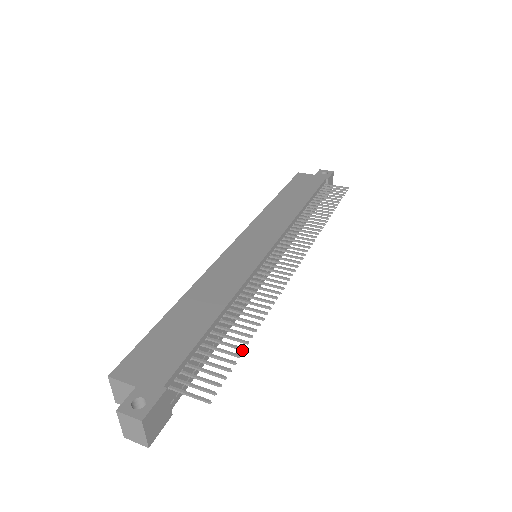
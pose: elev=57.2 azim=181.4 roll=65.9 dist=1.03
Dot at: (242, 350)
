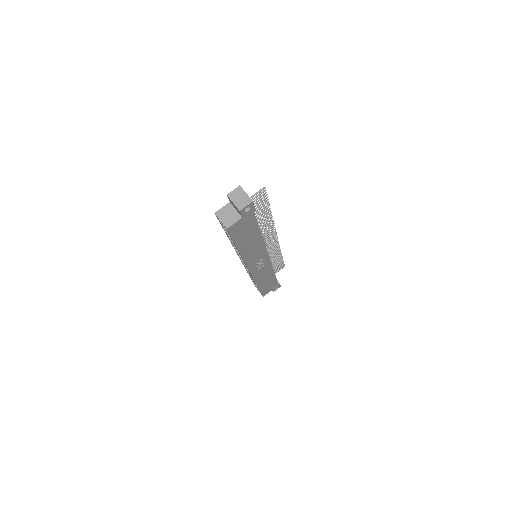
Dot at: (268, 204)
